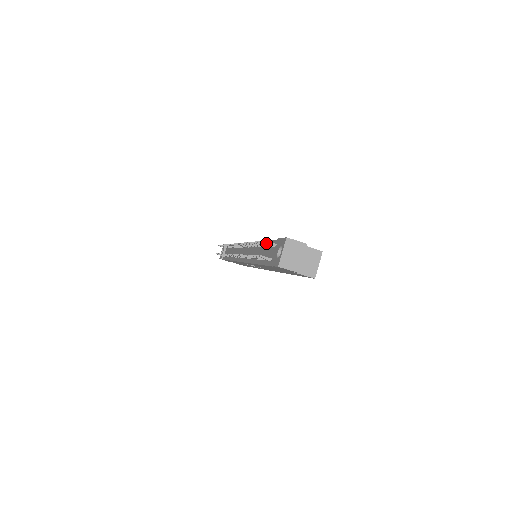
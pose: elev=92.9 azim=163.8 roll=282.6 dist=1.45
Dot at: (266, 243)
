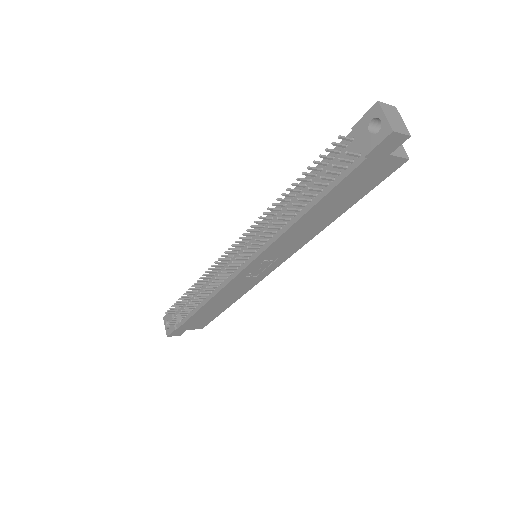
Dot at: (336, 144)
